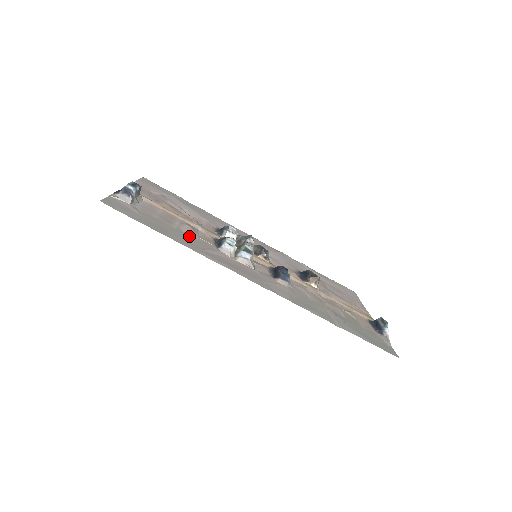
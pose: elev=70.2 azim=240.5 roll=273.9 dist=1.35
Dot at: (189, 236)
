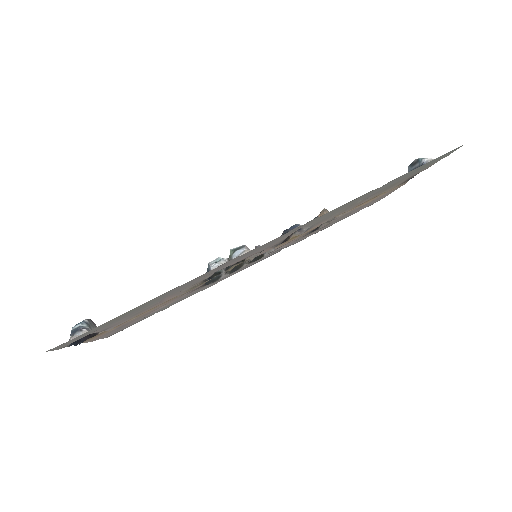
Dot at: (172, 294)
